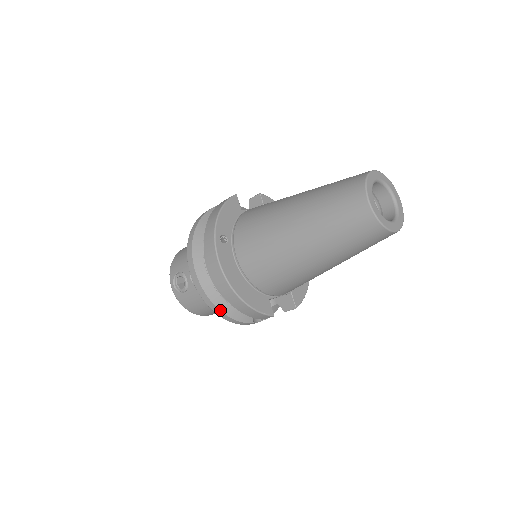
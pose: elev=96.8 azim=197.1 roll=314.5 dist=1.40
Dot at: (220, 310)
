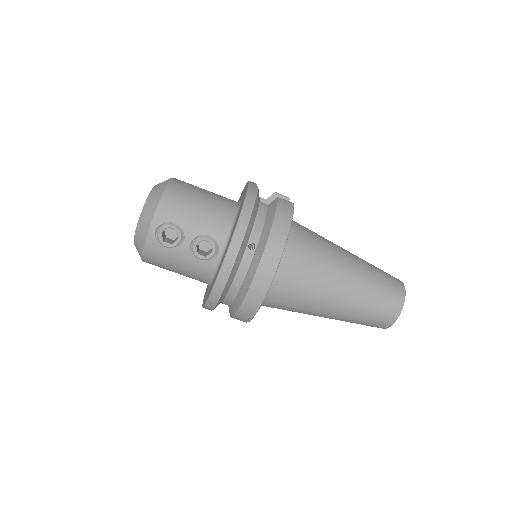
Dot at: (217, 303)
